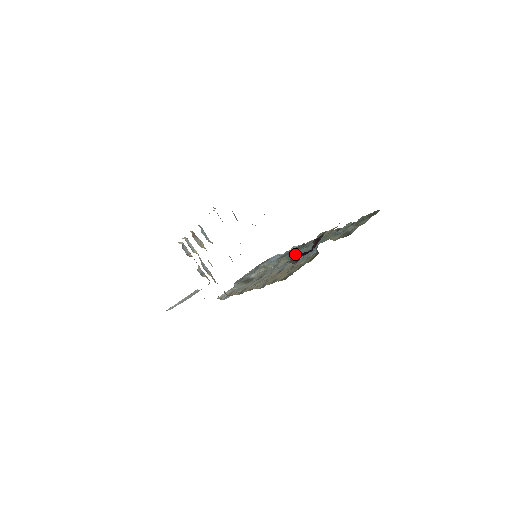
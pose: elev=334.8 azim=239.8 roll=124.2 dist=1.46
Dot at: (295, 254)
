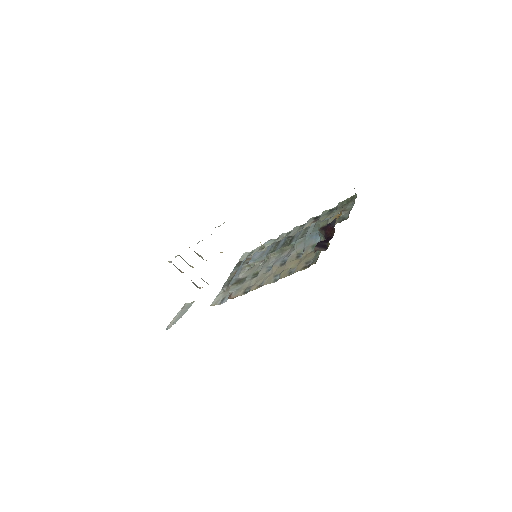
Dot at: (288, 246)
